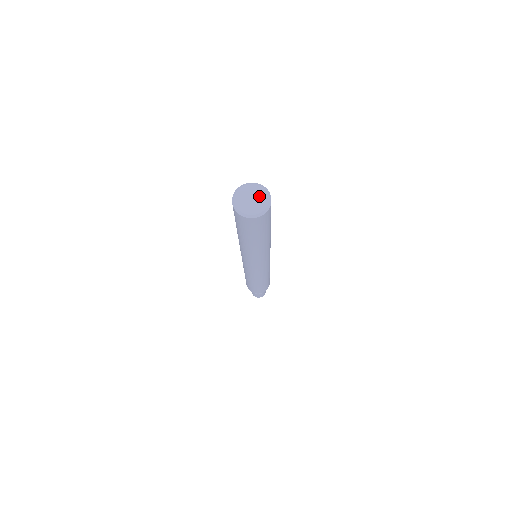
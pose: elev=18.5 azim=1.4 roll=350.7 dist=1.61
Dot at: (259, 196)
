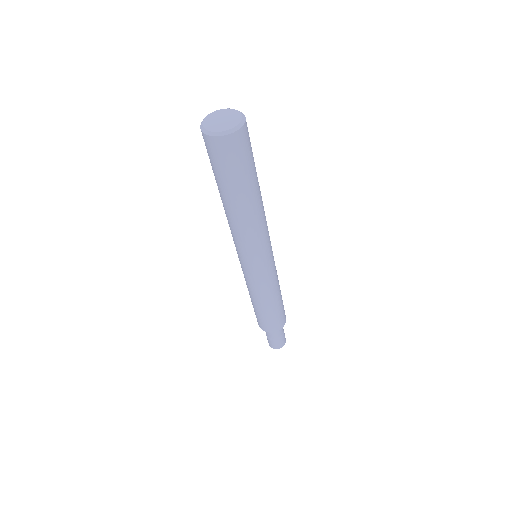
Dot at: (231, 116)
